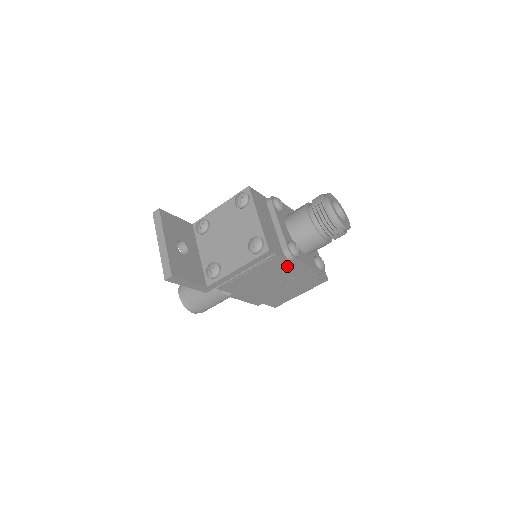
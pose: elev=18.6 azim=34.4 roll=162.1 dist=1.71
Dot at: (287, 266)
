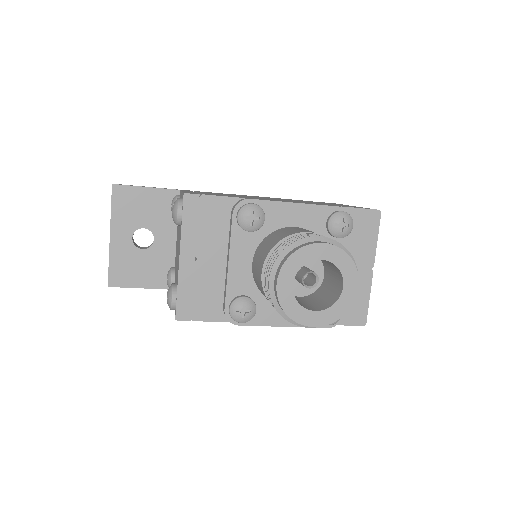
Dot at: occluded
